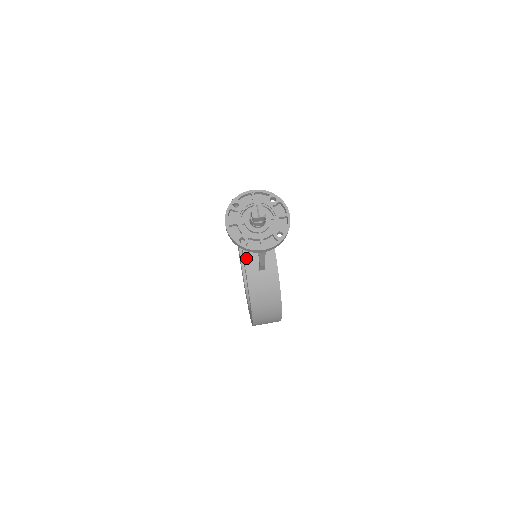
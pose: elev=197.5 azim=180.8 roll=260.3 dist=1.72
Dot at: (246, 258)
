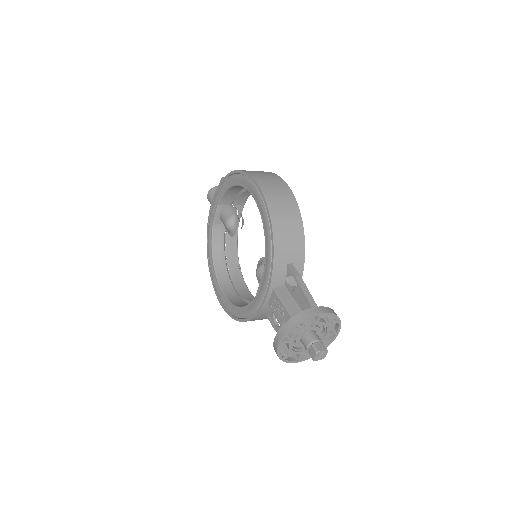
Dot at: (262, 310)
